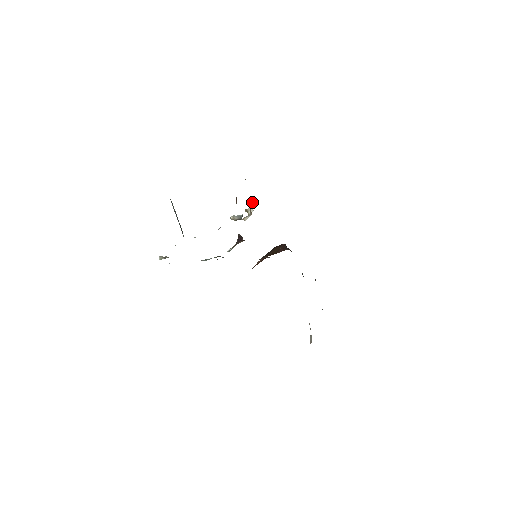
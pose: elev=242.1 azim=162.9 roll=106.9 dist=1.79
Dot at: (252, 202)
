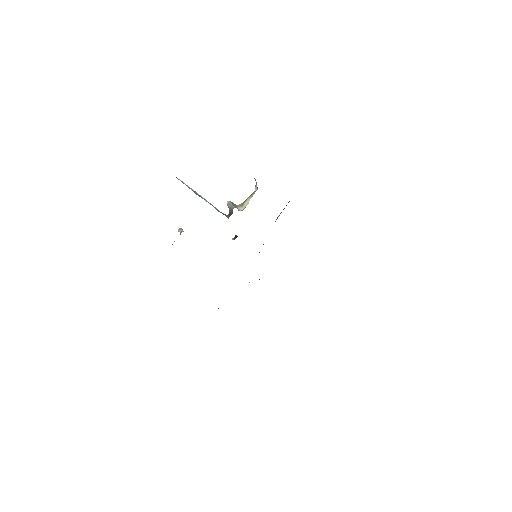
Dot at: occluded
